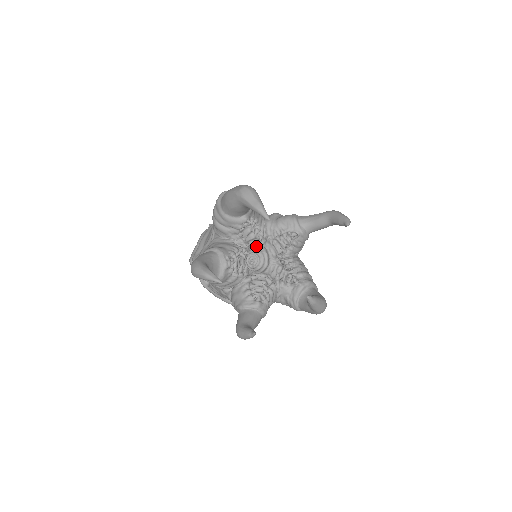
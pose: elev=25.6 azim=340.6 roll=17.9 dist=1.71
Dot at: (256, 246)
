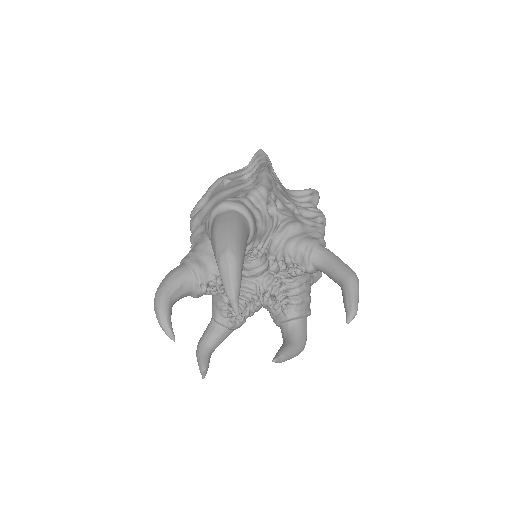
Dot at: occluded
